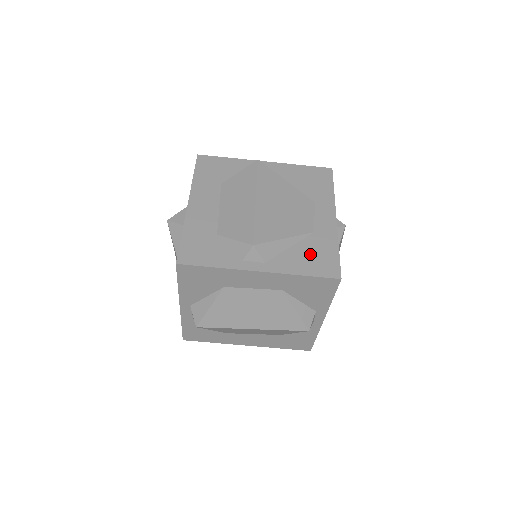
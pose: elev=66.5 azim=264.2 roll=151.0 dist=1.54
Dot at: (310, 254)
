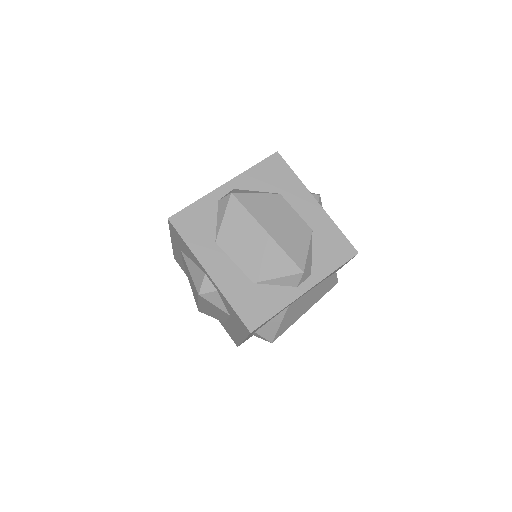
Dot at: occluded
